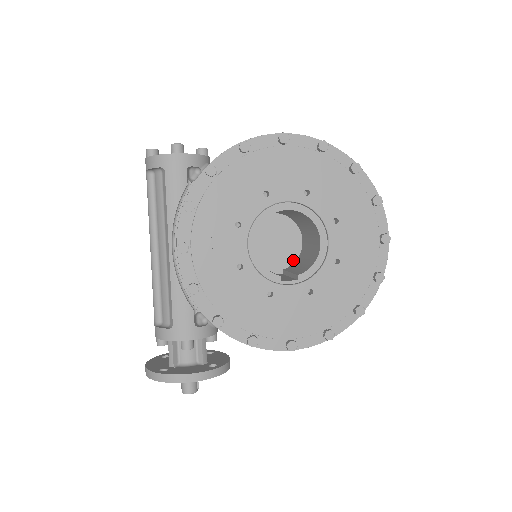
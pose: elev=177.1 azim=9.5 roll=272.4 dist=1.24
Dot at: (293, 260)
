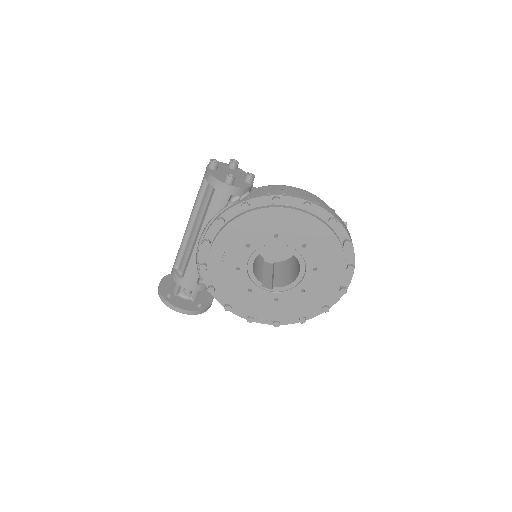
Dot at: (284, 259)
